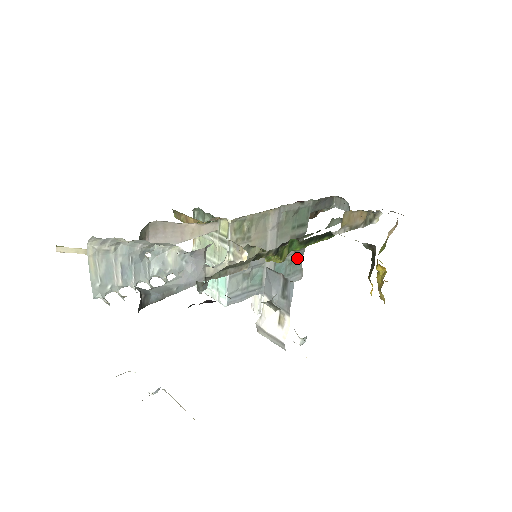
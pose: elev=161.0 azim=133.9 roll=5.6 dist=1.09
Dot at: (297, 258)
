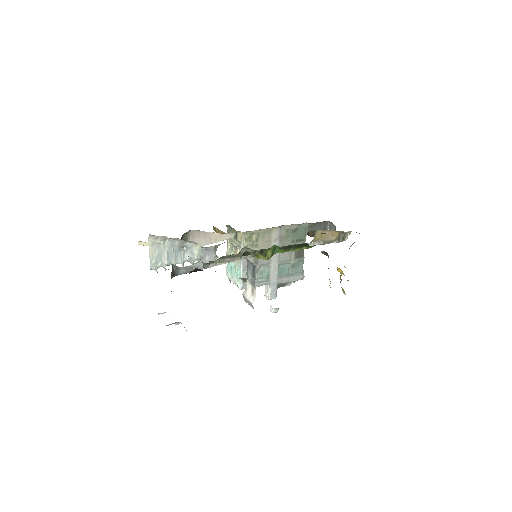
Dot at: (299, 263)
